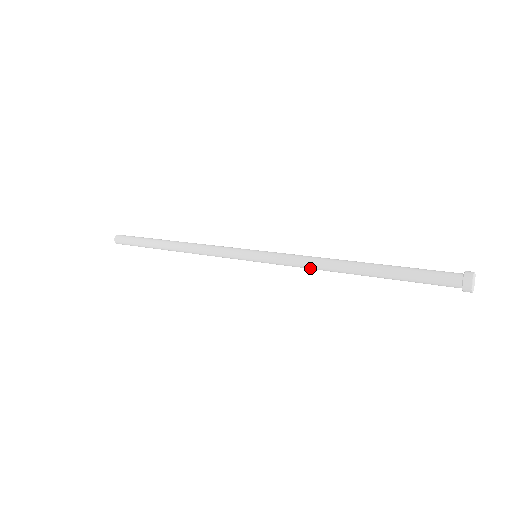
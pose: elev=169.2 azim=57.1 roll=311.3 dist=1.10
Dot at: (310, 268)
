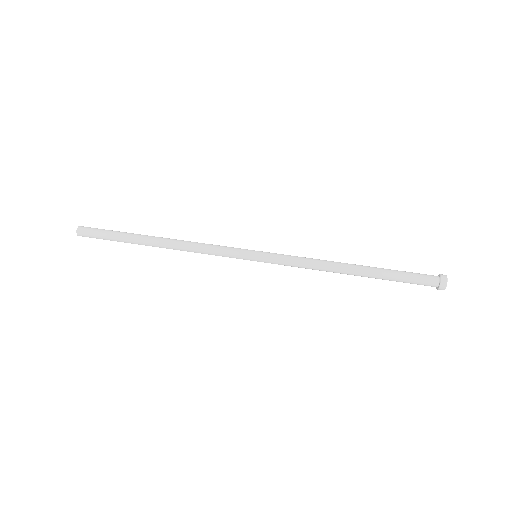
Dot at: (312, 269)
